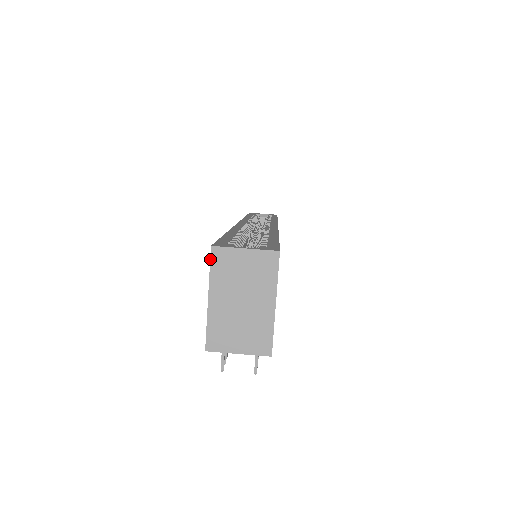
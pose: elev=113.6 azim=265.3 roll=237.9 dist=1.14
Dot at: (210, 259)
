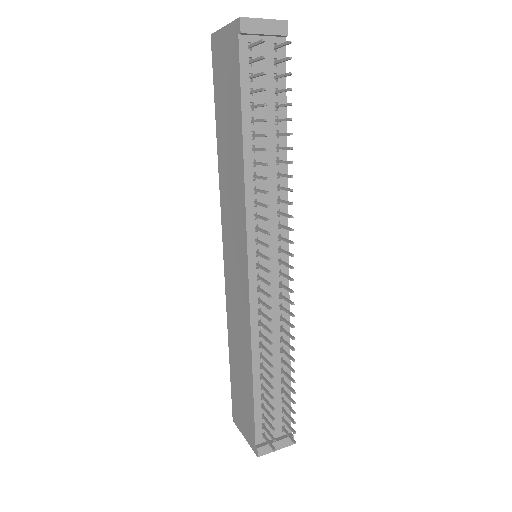
Dot at: (214, 33)
